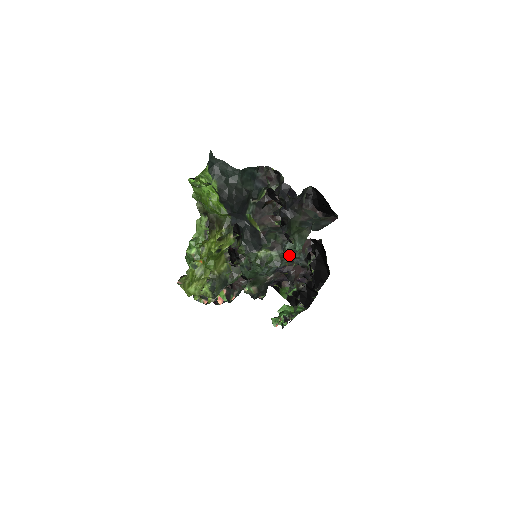
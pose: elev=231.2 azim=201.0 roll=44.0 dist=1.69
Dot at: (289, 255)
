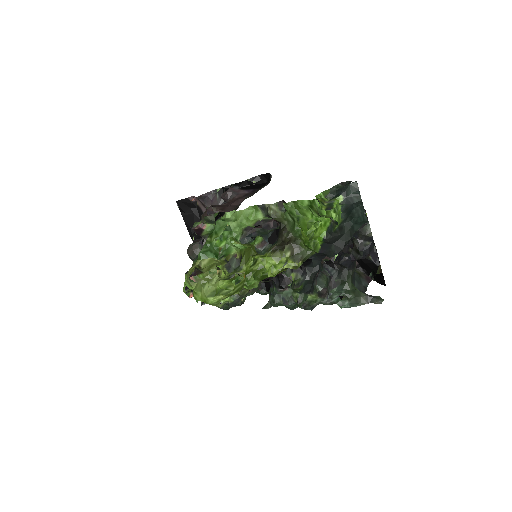
Dot at: occluded
